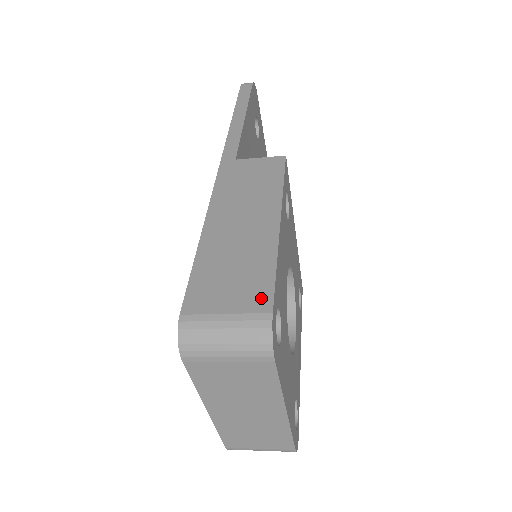
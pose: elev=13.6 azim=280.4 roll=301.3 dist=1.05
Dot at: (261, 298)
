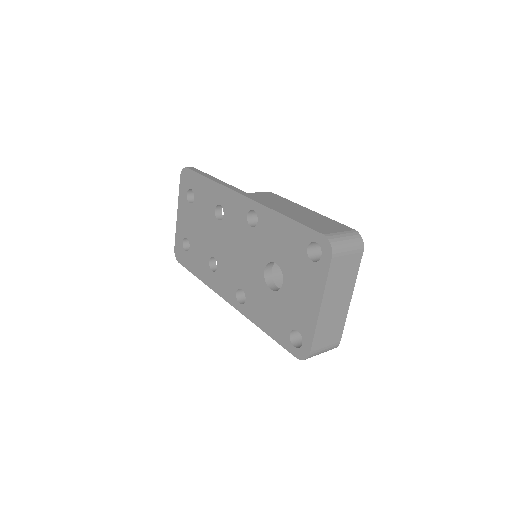
Dot at: (344, 227)
